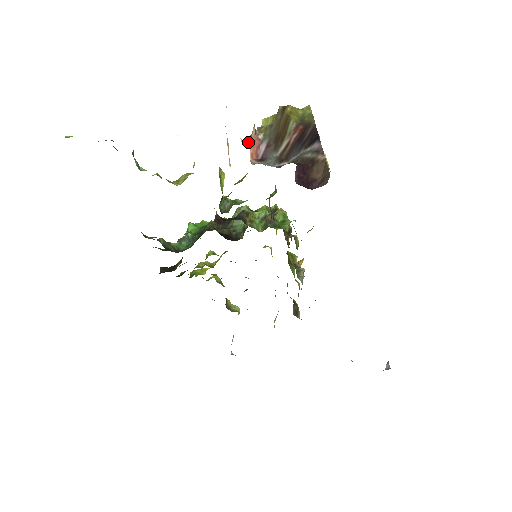
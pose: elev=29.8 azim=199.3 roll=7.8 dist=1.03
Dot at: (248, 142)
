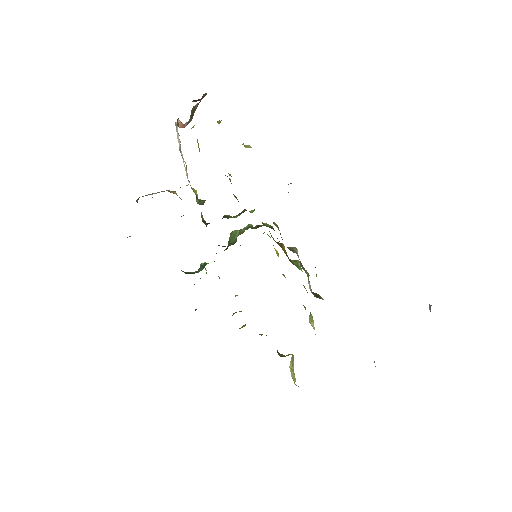
Dot at: occluded
